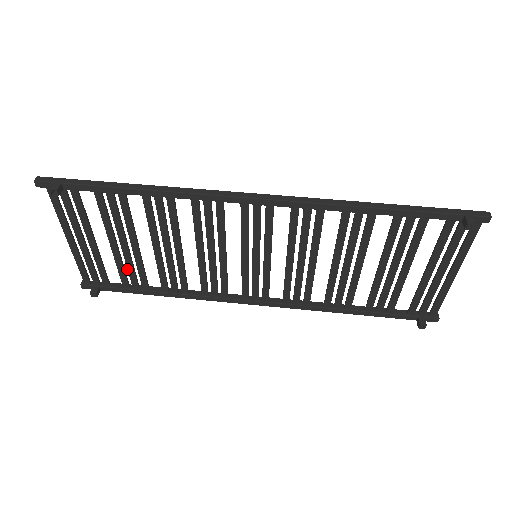
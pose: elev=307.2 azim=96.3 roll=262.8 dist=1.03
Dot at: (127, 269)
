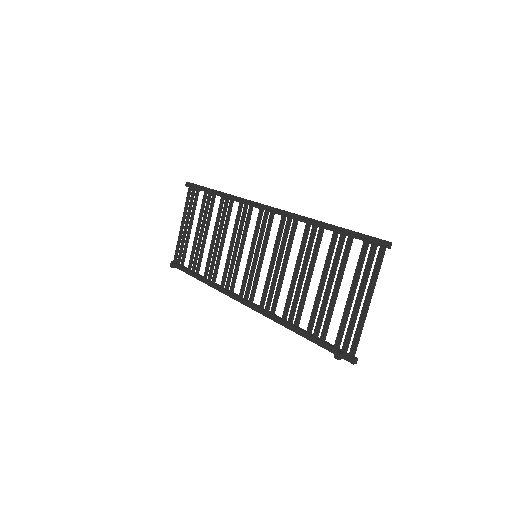
Dot at: (195, 254)
